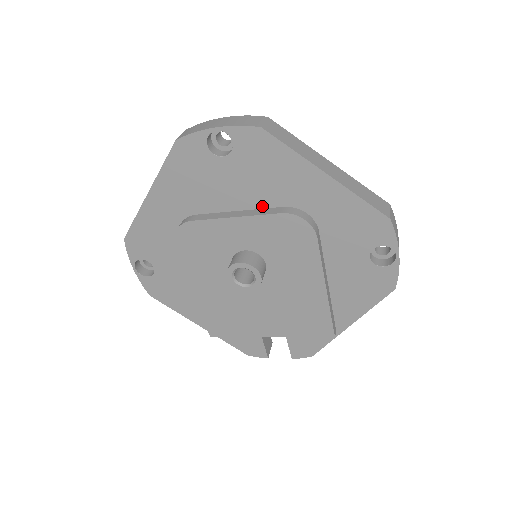
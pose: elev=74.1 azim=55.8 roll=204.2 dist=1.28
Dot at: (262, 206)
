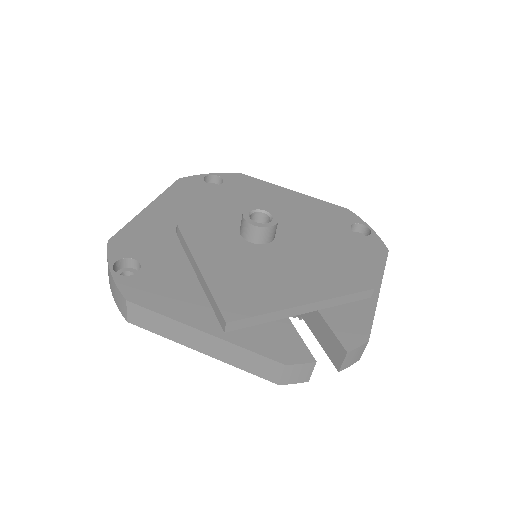
Dot at: occluded
